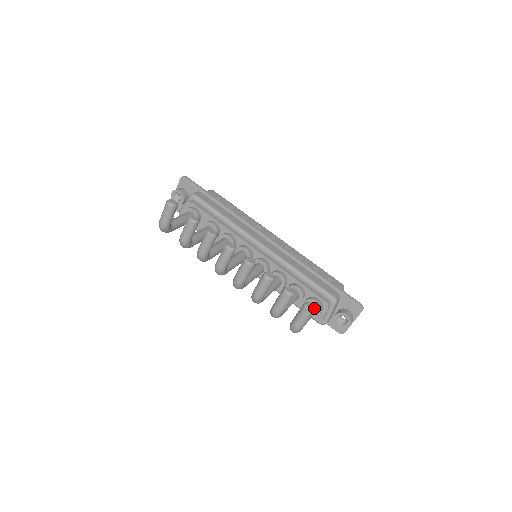
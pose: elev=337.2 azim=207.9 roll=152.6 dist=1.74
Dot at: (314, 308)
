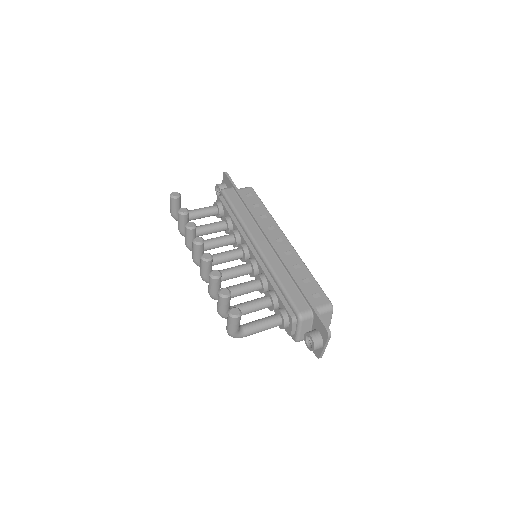
Dot at: (237, 315)
